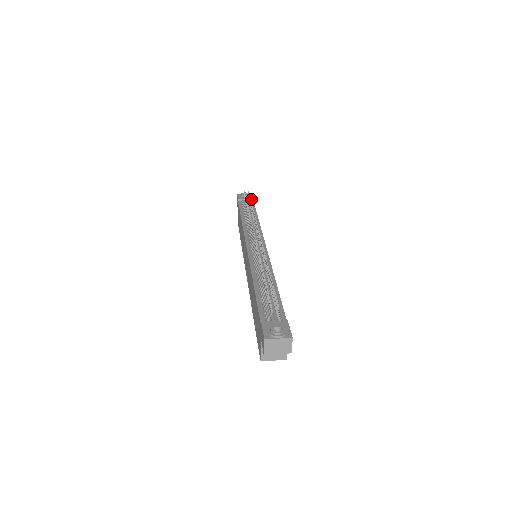
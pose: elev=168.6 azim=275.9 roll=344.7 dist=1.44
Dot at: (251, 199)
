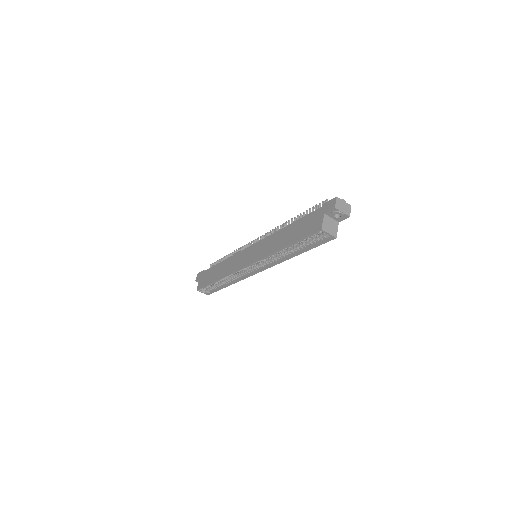
Dot at: occluded
